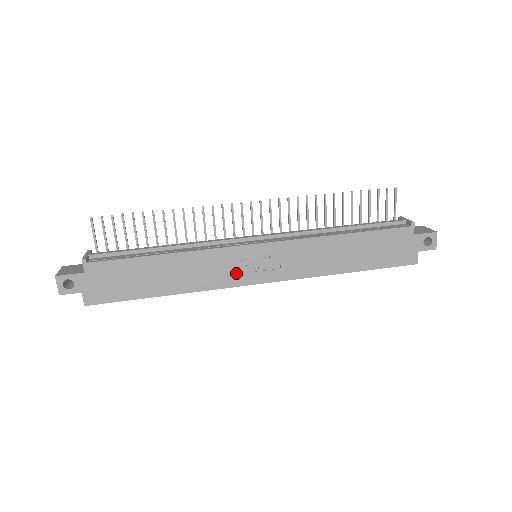
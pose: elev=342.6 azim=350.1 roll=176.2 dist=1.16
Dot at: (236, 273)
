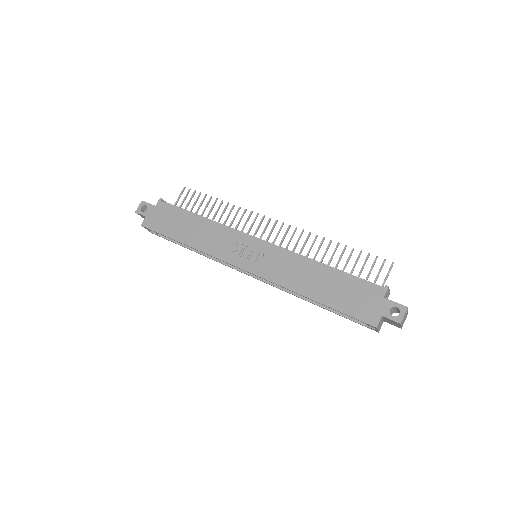
Dot at: (232, 252)
